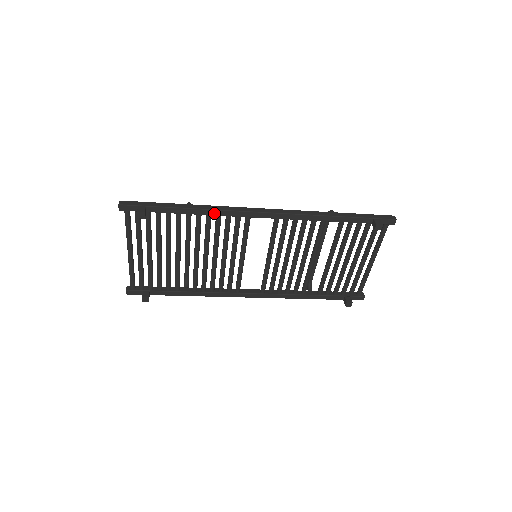
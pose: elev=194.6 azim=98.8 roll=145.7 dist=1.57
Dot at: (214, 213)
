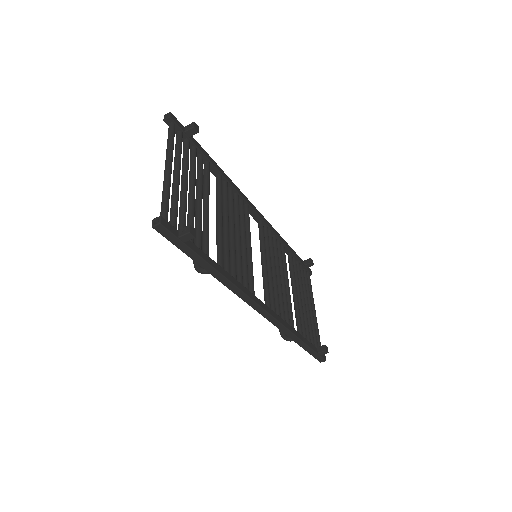
Dot at: (230, 182)
